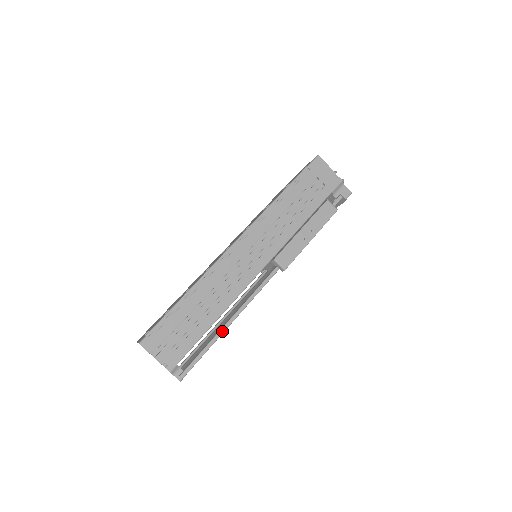
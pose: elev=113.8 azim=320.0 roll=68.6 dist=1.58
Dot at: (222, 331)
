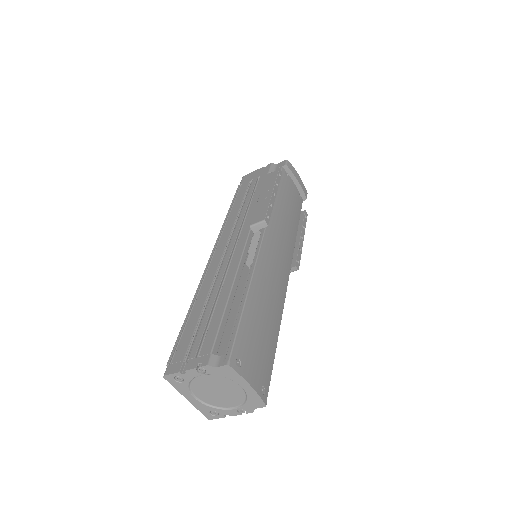
Dot at: (244, 298)
